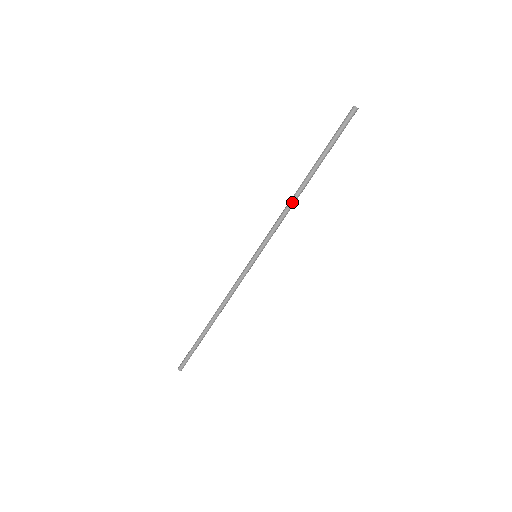
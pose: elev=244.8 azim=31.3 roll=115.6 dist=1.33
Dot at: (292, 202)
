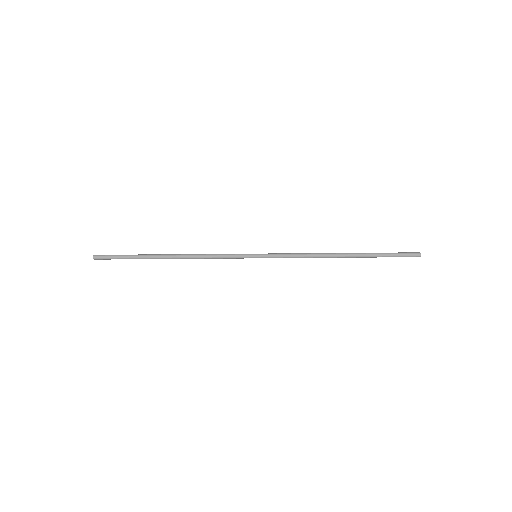
Dot at: occluded
